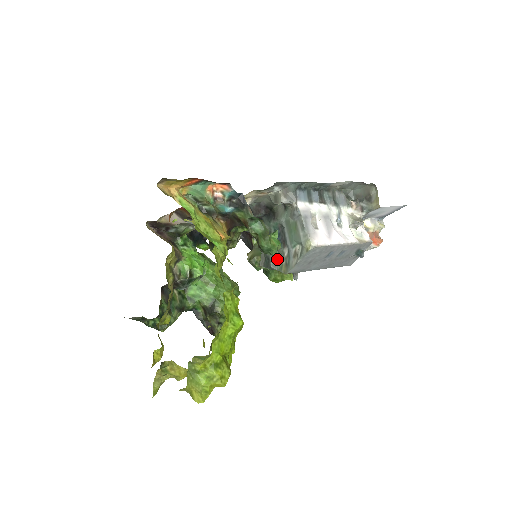
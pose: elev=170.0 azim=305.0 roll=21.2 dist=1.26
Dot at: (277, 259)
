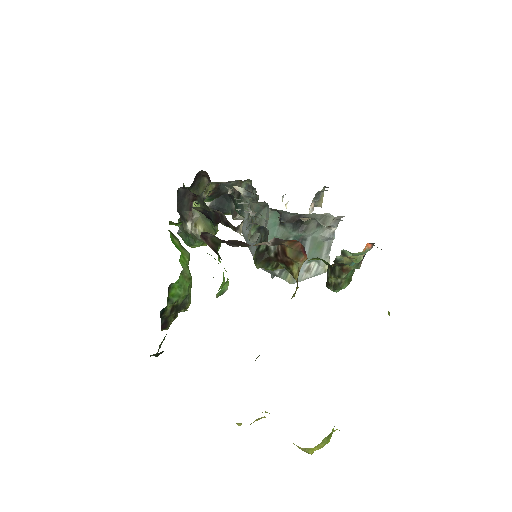
Dot at: occluded
